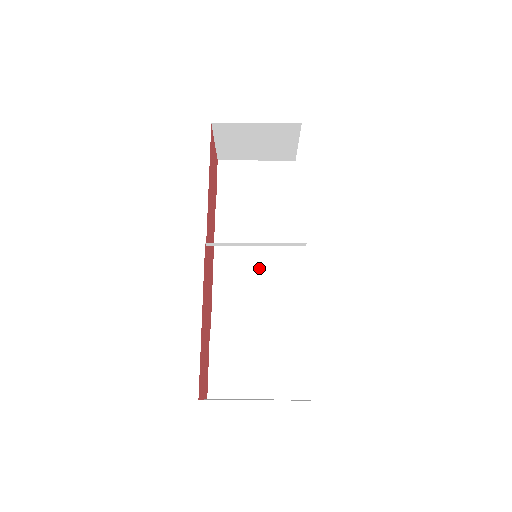
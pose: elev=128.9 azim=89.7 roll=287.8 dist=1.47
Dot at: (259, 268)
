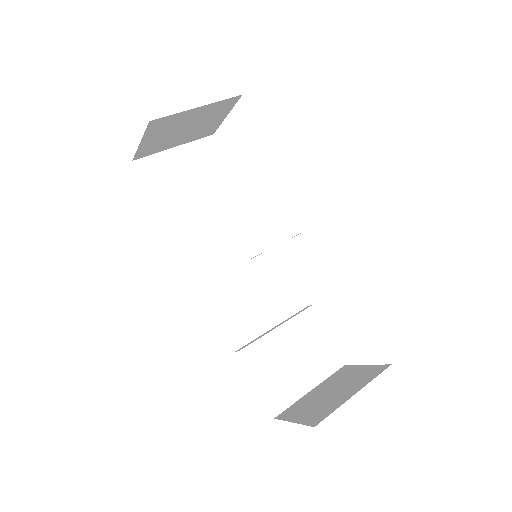
Dot at: (244, 265)
